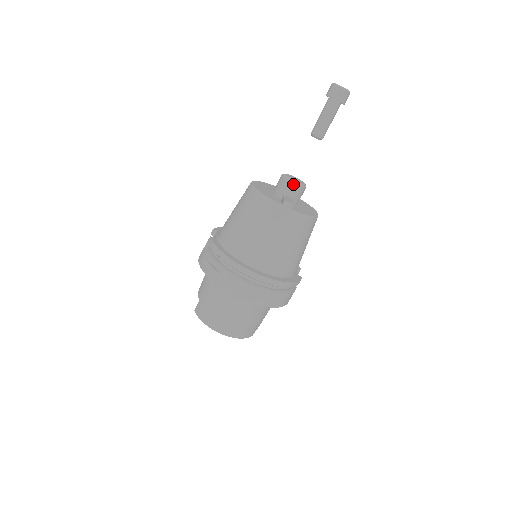
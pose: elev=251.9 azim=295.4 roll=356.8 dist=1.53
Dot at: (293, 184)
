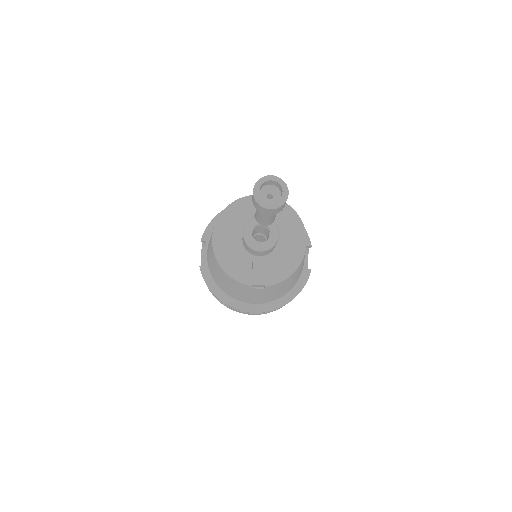
Dot at: (258, 252)
